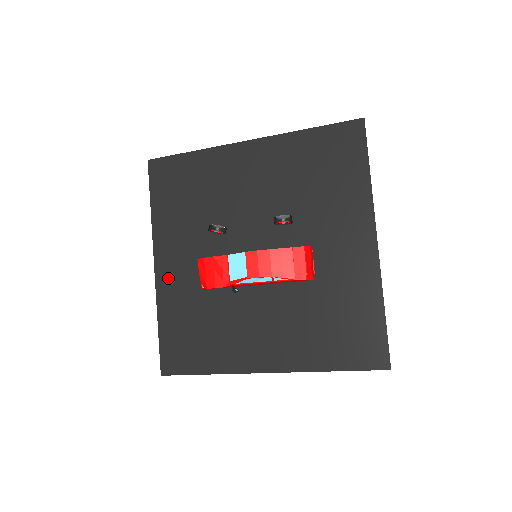
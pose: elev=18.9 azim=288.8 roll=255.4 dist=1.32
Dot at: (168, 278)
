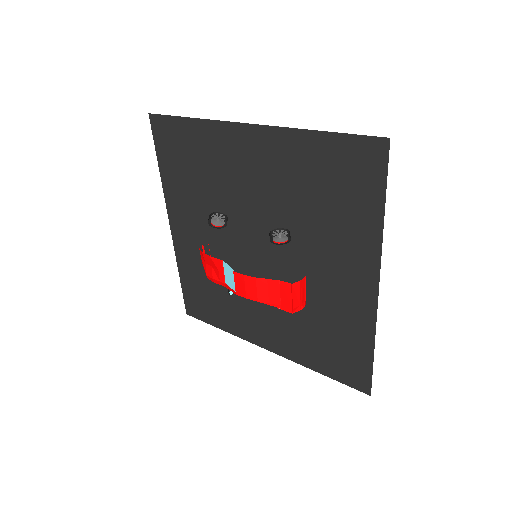
Dot at: (182, 242)
